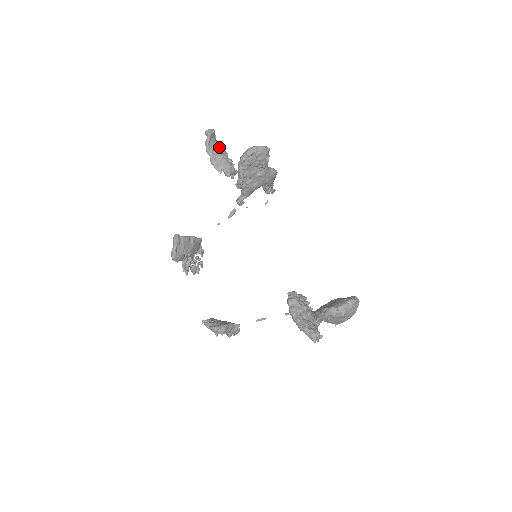
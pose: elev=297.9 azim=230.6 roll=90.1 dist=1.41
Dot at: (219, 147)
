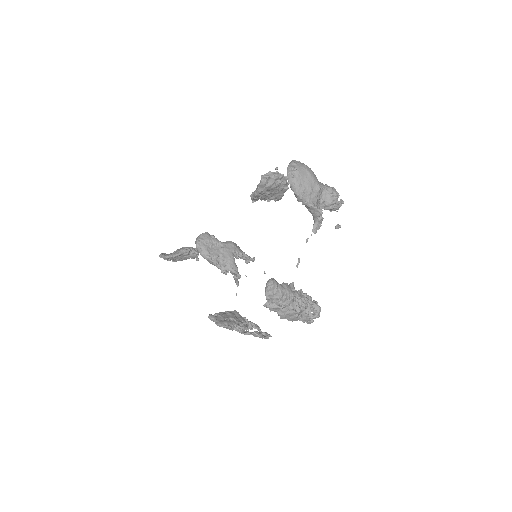
Dot at: occluded
